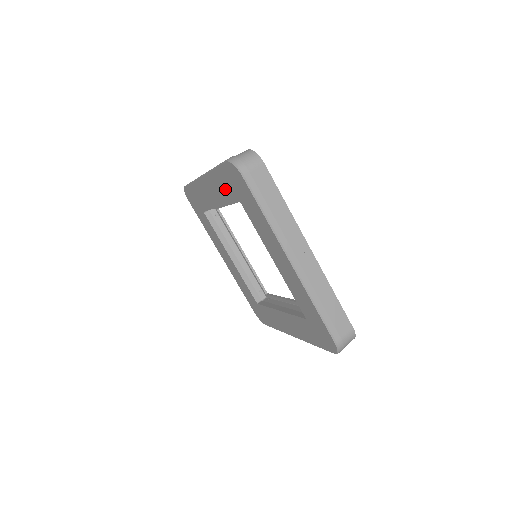
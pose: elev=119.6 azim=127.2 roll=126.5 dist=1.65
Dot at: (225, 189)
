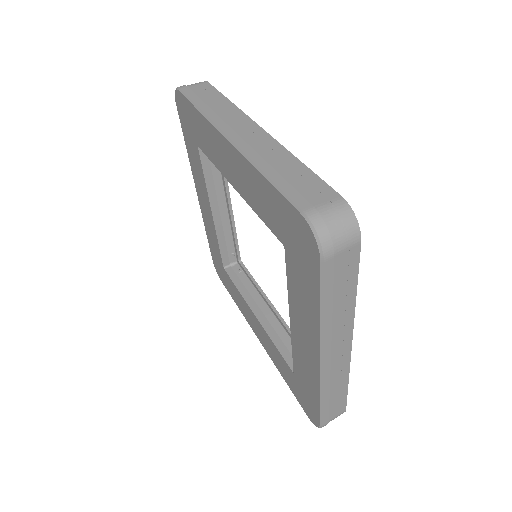
Dot at: (195, 159)
